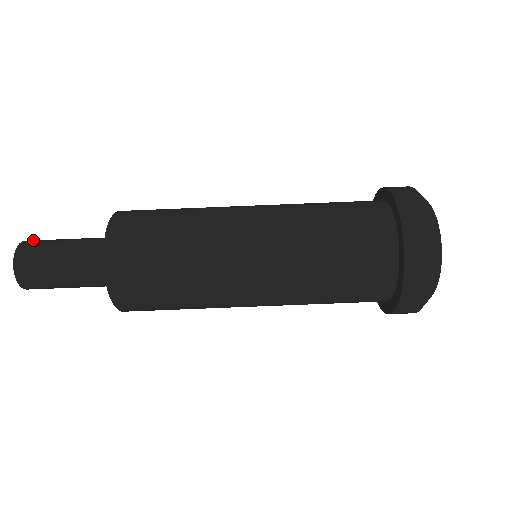
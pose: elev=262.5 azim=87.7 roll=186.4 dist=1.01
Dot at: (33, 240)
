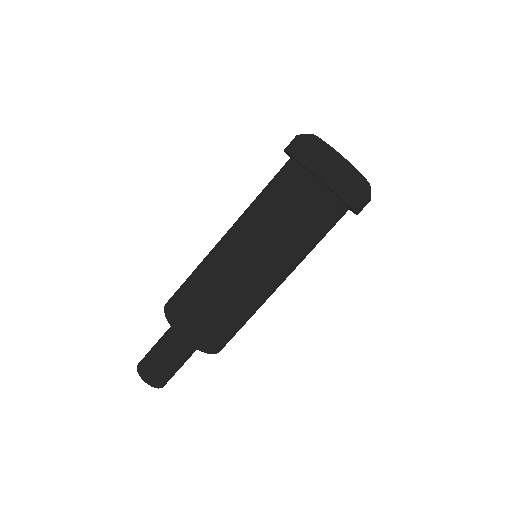
Dot at: occluded
